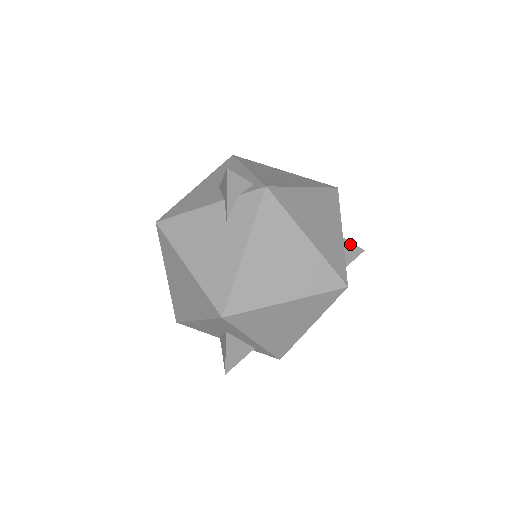
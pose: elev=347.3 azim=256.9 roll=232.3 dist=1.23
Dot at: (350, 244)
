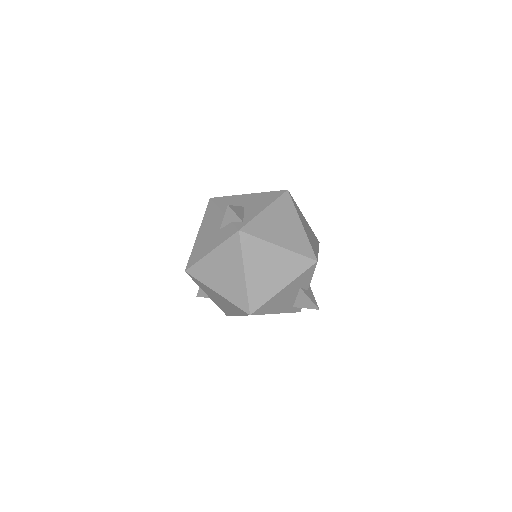
Dot at: (308, 298)
